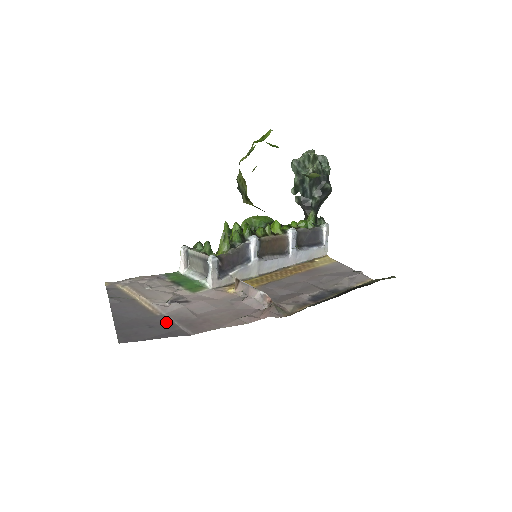
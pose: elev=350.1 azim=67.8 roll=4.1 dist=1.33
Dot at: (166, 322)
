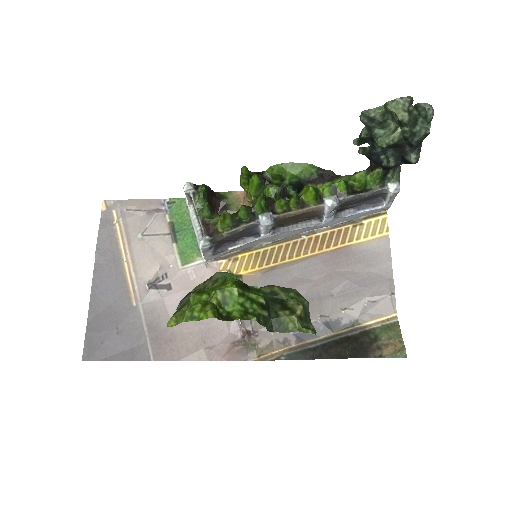
Dot at: (136, 325)
